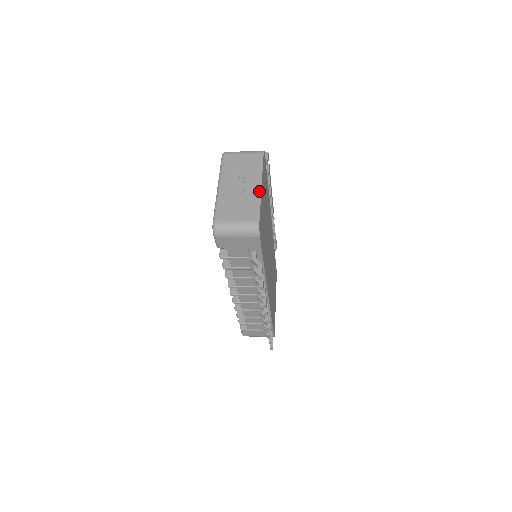
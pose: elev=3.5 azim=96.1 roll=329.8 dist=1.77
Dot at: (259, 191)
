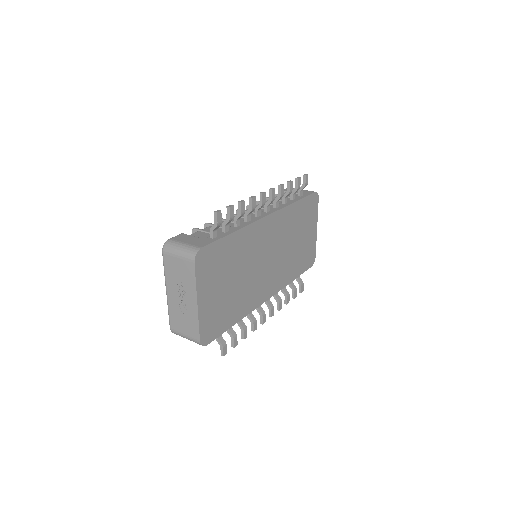
Dot at: (196, 310)
